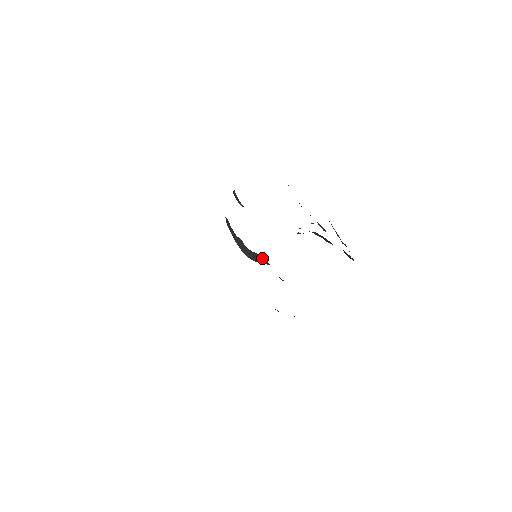
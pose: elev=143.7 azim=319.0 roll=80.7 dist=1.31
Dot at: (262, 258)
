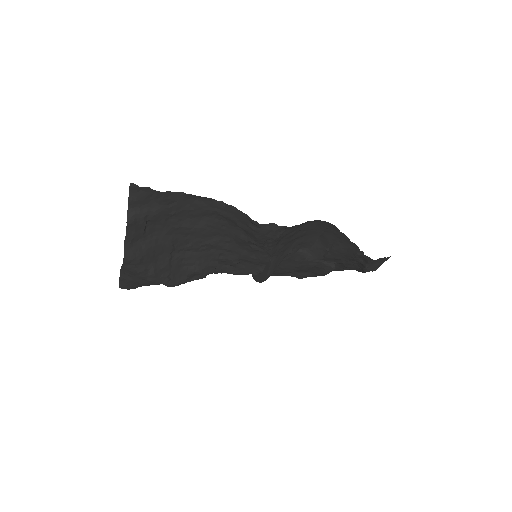
Dot at: (267, 265)
